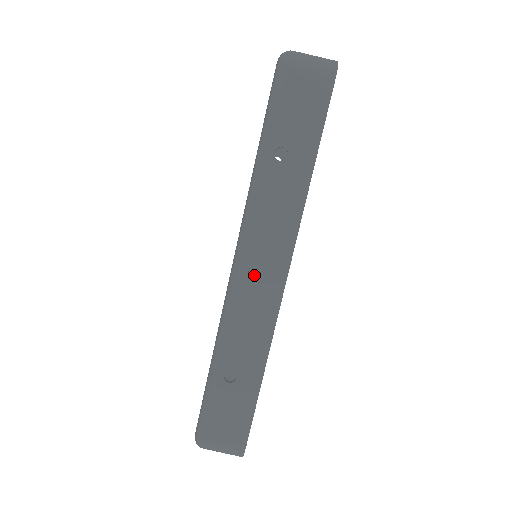
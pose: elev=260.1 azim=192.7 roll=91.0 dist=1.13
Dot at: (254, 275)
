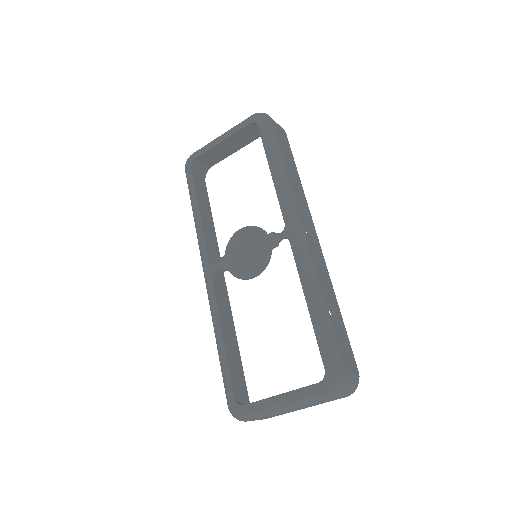
Dot at: (219, 302)
